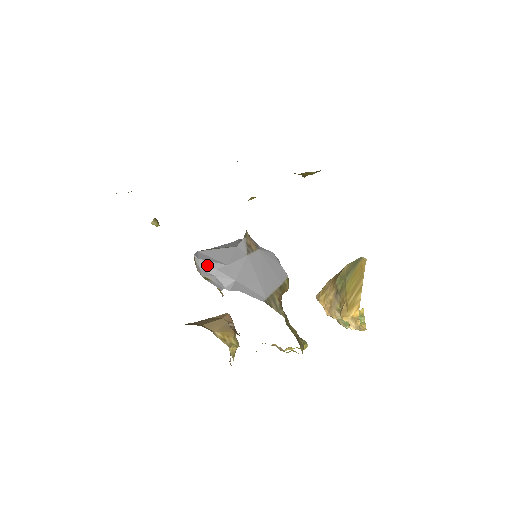
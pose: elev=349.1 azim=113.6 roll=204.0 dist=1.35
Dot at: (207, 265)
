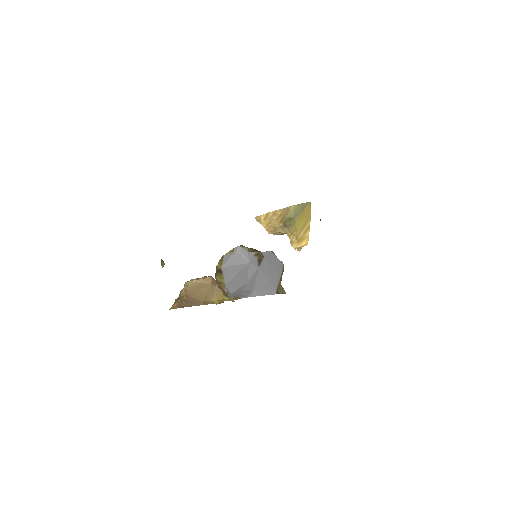
Dot at: (236, 293)
